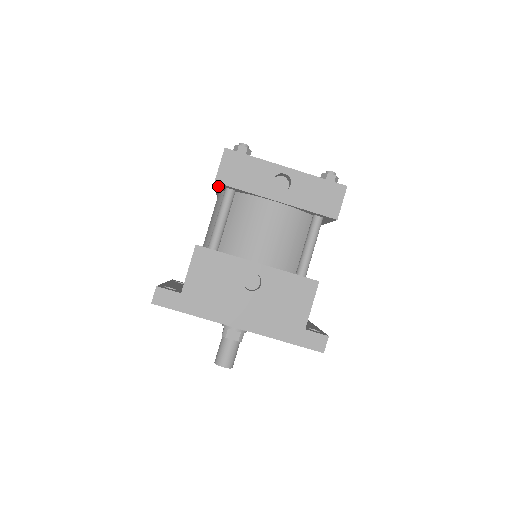
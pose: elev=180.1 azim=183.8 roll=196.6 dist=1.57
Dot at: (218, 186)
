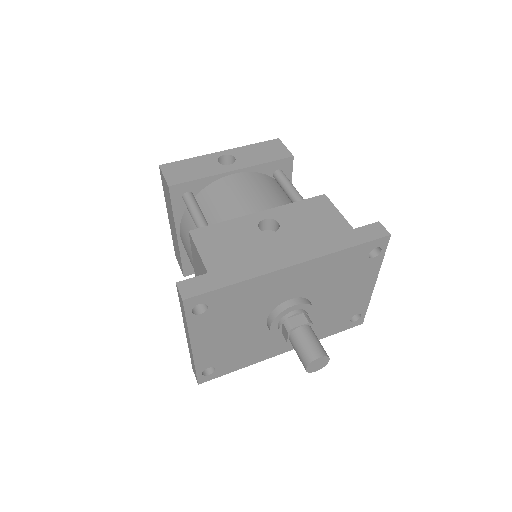
Dot at: (174, 203)
